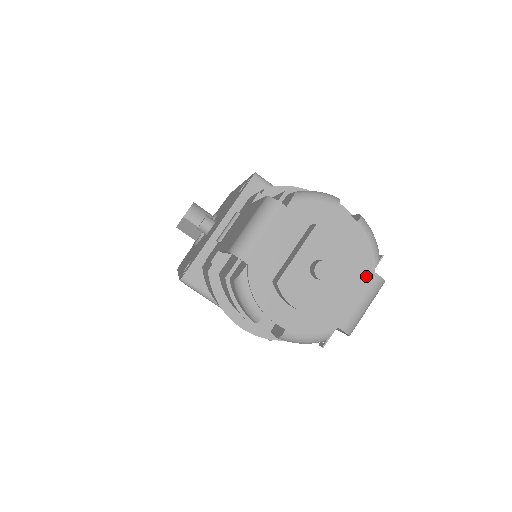
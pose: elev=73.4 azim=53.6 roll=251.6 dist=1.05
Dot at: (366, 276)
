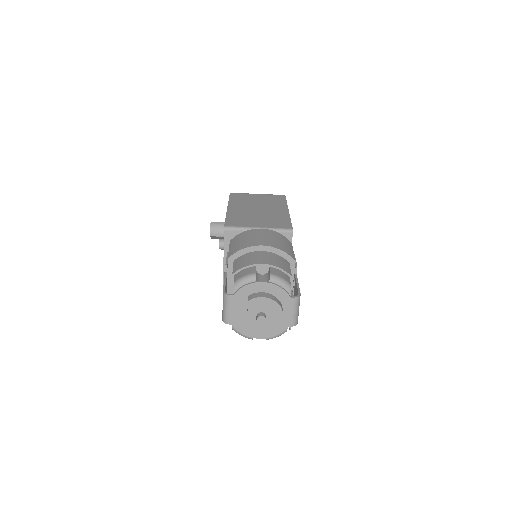
Dot at: (287, 301)
